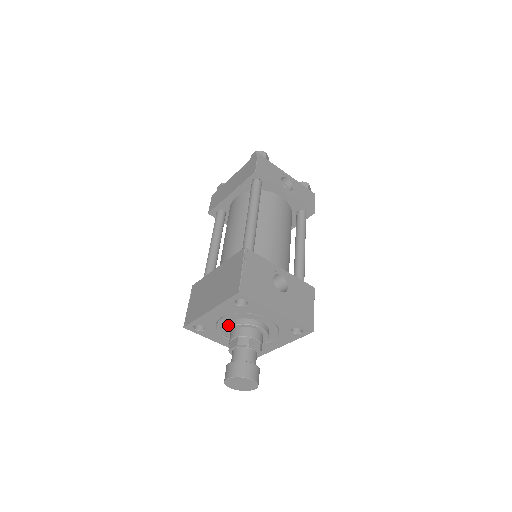
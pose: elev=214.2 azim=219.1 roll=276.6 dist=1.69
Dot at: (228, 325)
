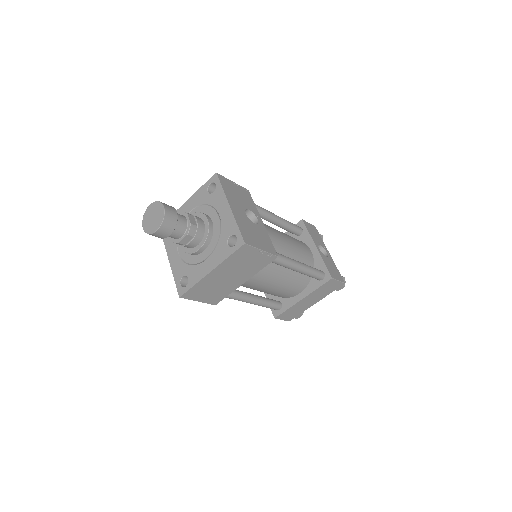
Dot at: occluded
